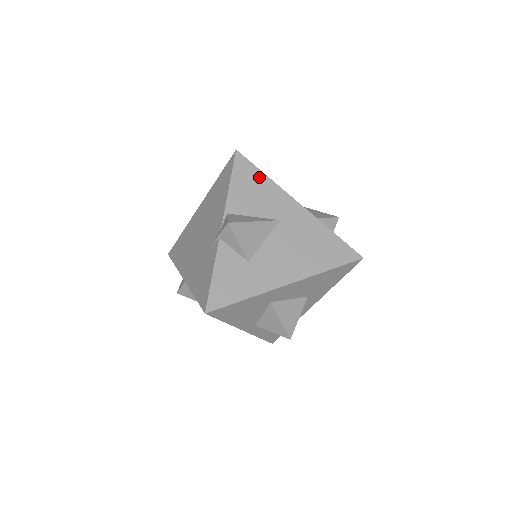
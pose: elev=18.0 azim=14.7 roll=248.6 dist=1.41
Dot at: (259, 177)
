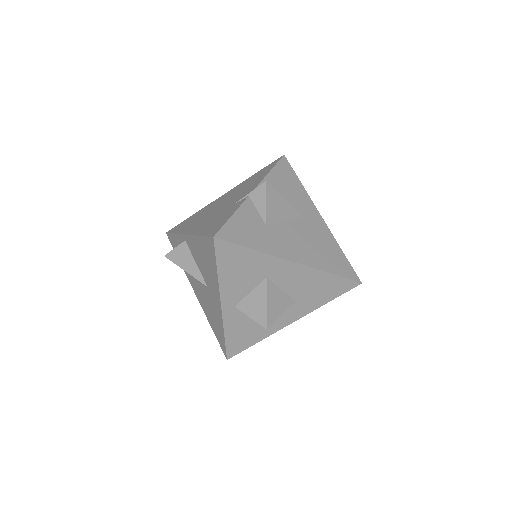
Dot at: (295, 180)
